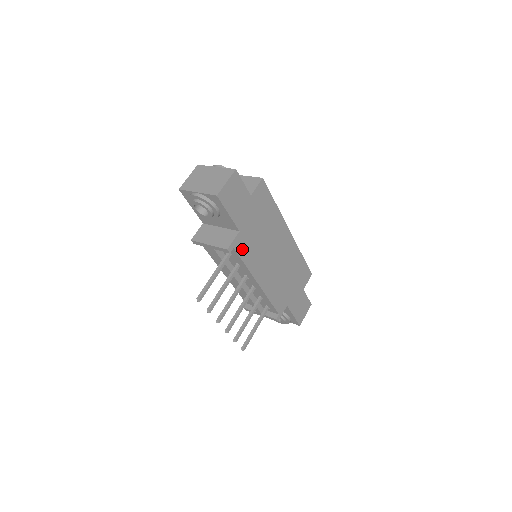
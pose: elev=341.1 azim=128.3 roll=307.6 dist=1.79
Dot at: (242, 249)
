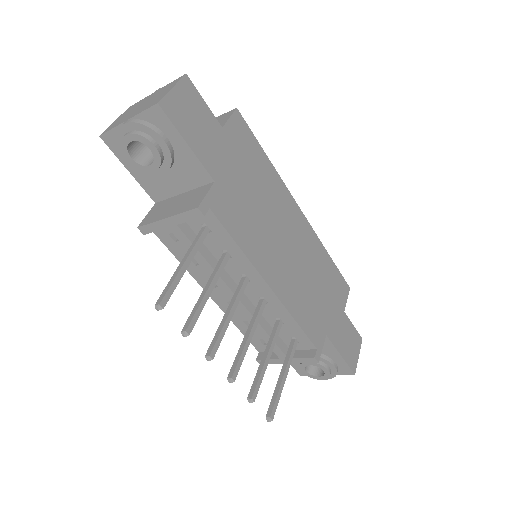
Dot at: (226, 215)
